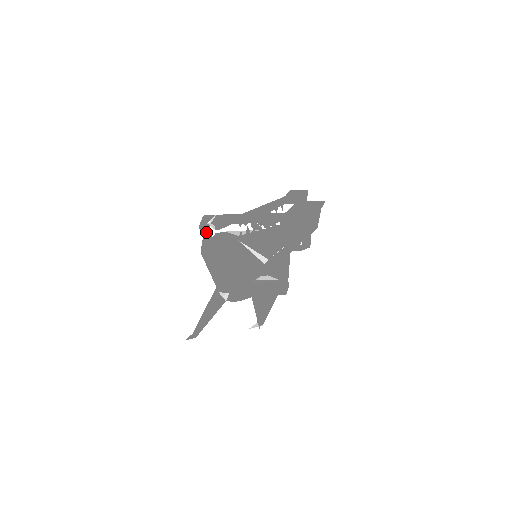
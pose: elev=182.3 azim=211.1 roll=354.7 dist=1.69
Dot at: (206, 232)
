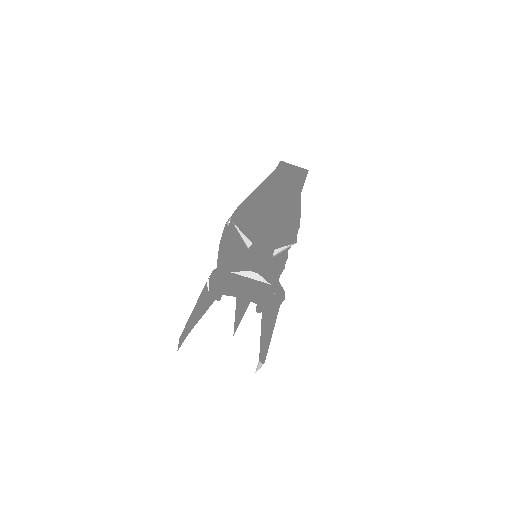
Dot at: (223, 232)
